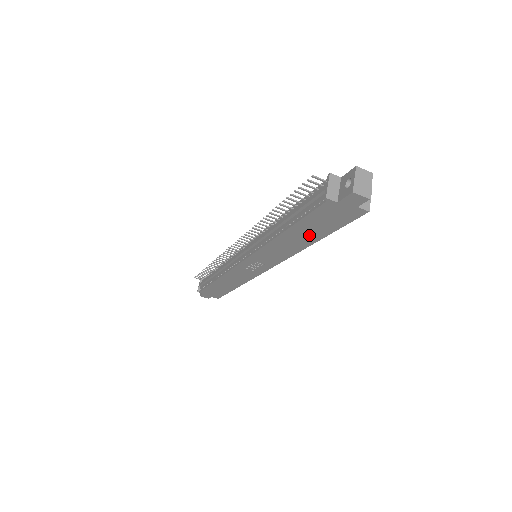
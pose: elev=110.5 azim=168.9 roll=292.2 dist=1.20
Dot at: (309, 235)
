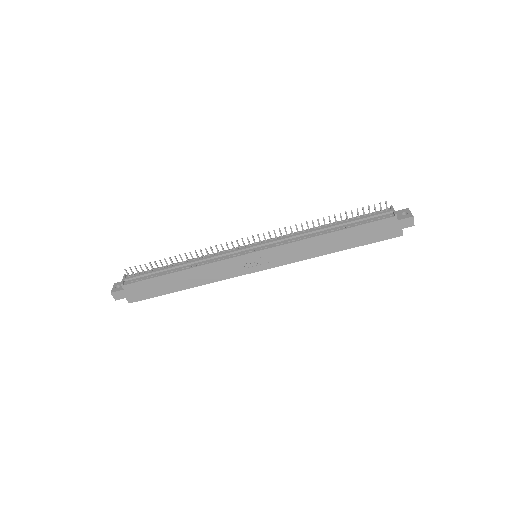
Dot at: (346, 242)
